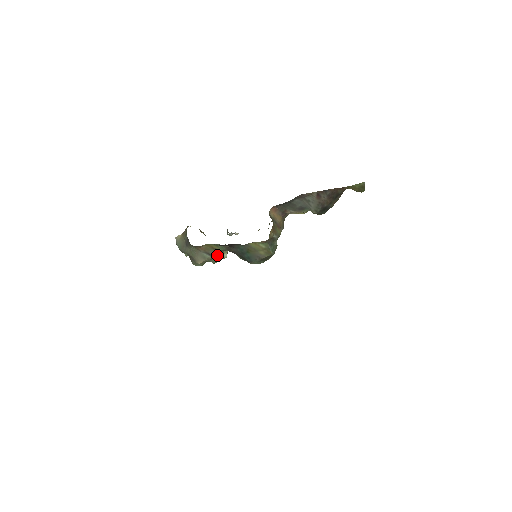
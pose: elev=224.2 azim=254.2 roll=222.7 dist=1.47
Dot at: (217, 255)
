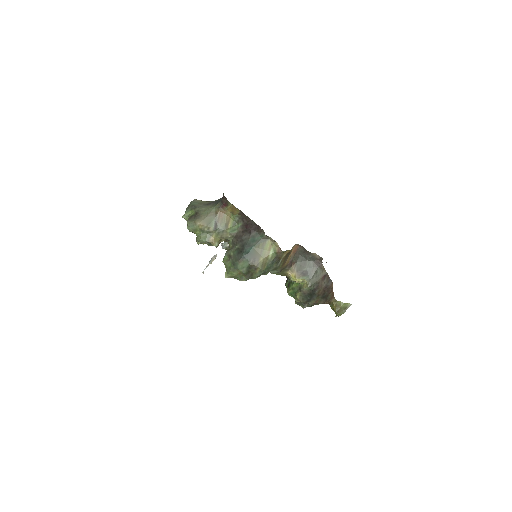
Dot at: (216, 235)
